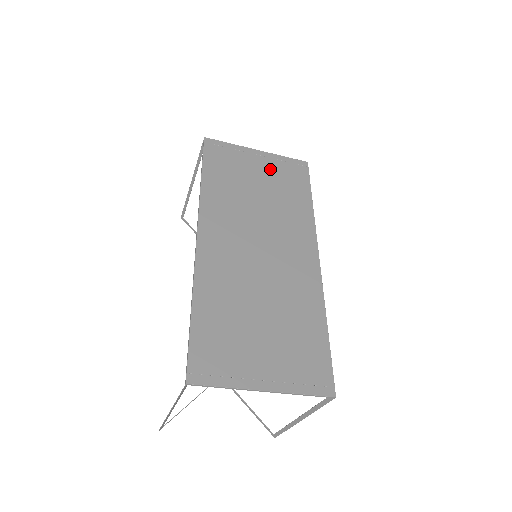
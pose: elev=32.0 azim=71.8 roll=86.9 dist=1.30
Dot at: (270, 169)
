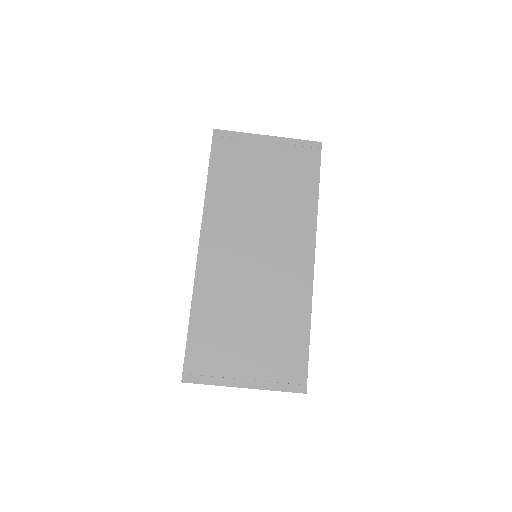
Dot at: (278, 158)
